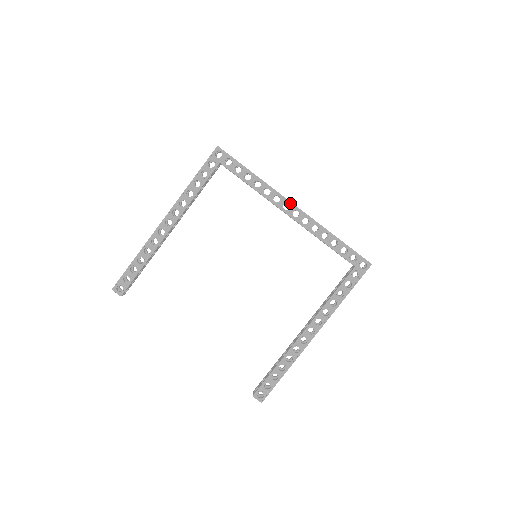
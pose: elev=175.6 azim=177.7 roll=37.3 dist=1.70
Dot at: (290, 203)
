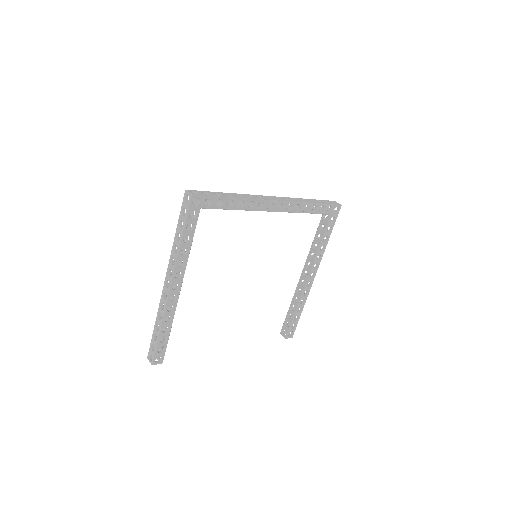
Dot at: (273, 201)
